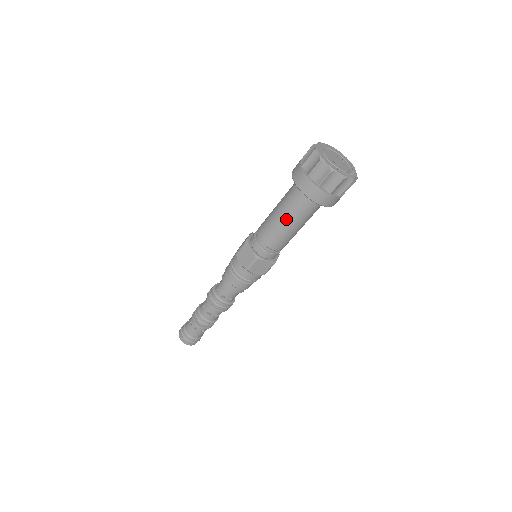
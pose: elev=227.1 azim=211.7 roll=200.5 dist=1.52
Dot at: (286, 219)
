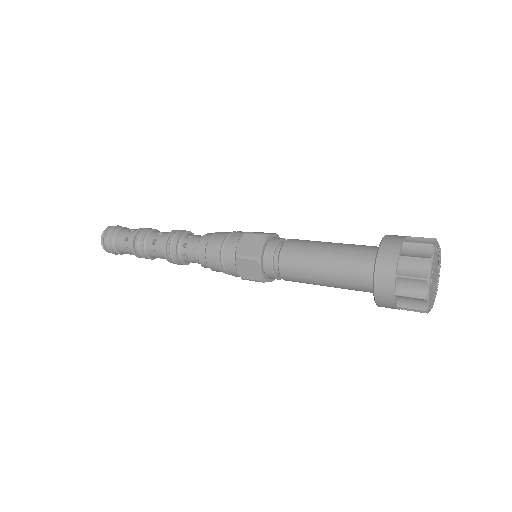
Dot at: occluded
